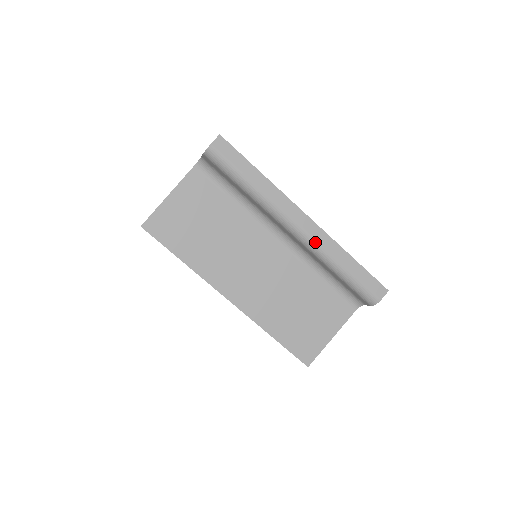
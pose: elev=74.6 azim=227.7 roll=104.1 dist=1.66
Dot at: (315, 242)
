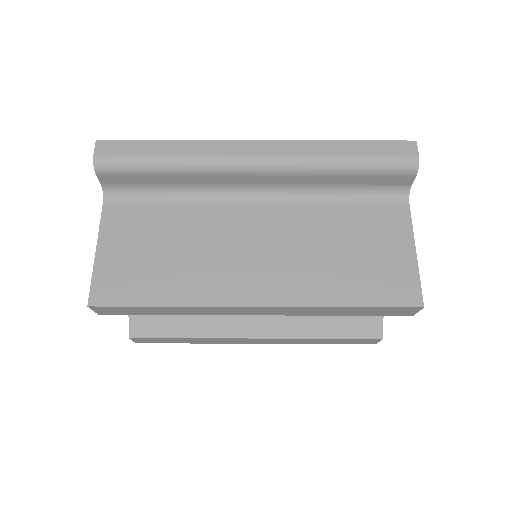
Dot at: (288, 157)
